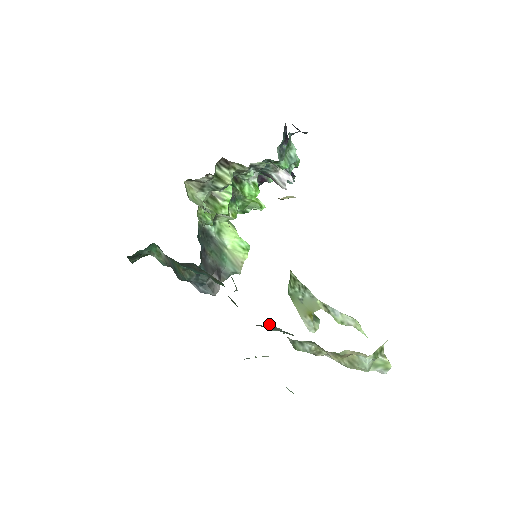
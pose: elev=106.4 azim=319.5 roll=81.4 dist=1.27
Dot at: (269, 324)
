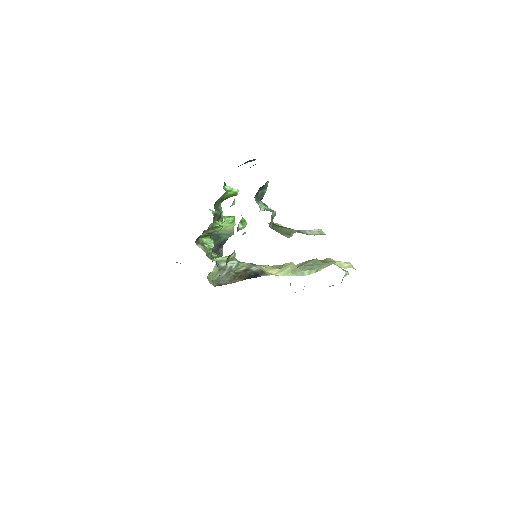
Dot at: occluded
